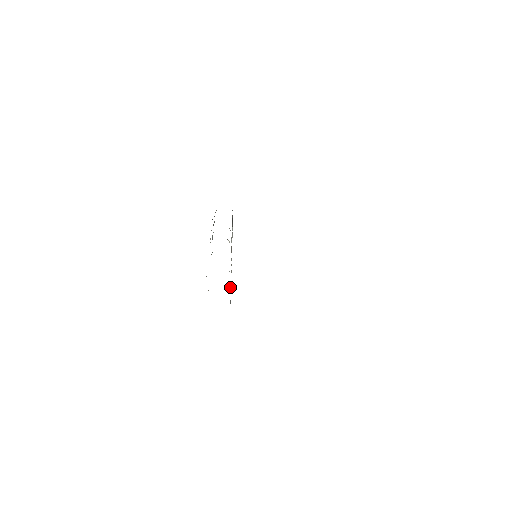
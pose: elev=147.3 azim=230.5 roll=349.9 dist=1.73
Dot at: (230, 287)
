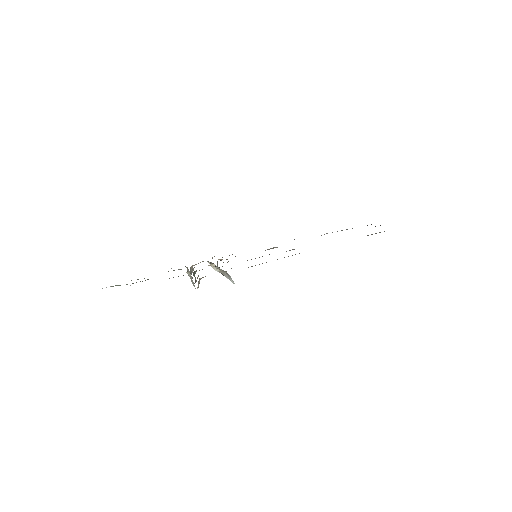
Dot at: occluded
